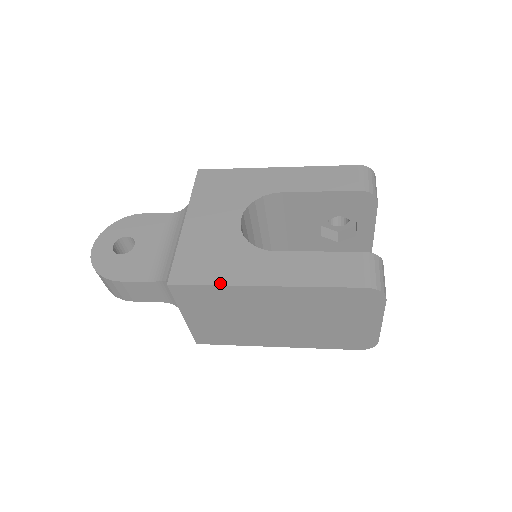
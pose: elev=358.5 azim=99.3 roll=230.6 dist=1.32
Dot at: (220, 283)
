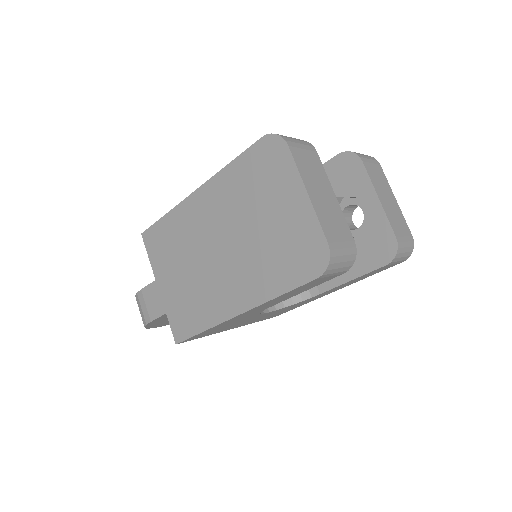
Dot at: (171, 211)
